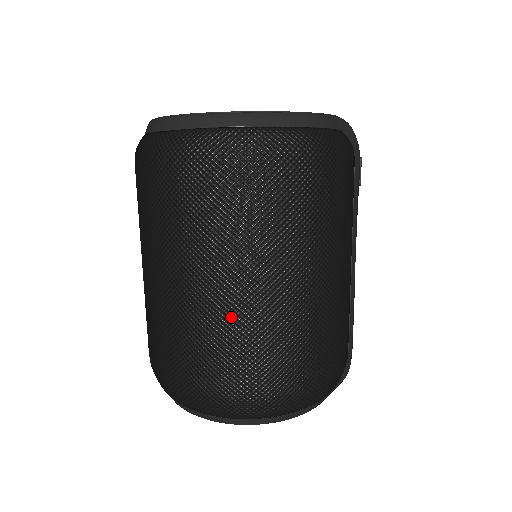
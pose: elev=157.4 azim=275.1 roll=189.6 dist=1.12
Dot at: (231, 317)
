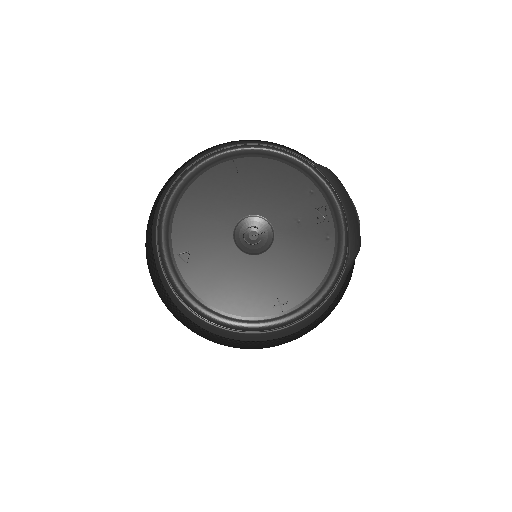
Dot at: occluded
